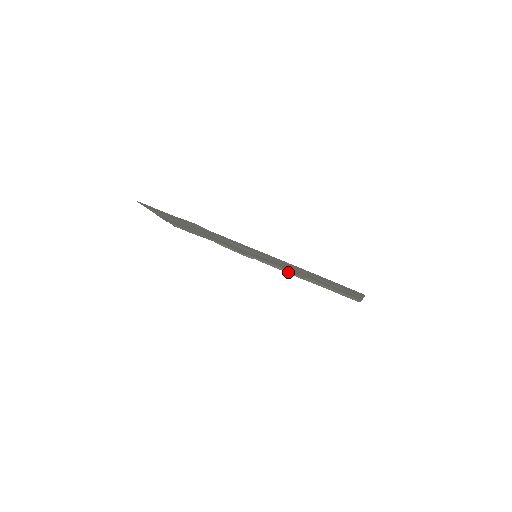
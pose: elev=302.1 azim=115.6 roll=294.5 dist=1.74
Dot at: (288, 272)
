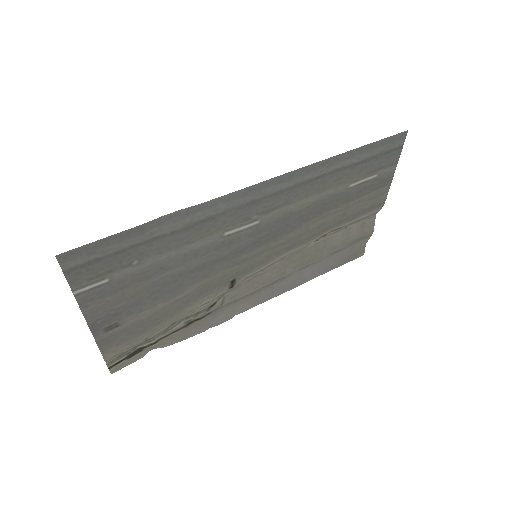
Dot at: (286, 280)
